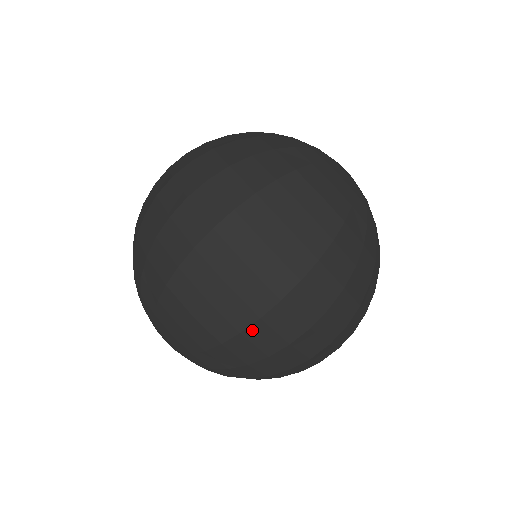
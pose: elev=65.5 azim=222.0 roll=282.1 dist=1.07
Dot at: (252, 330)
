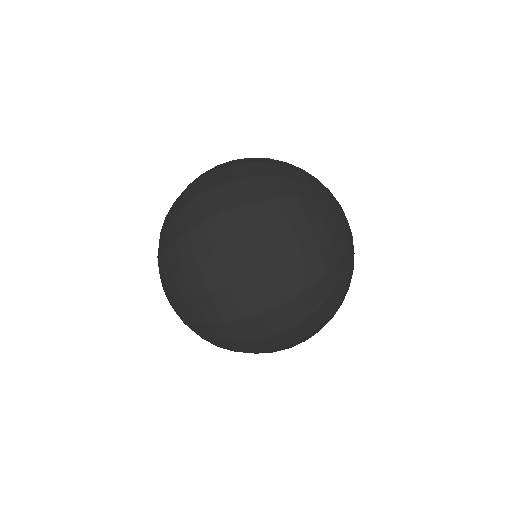
Dot at: occluded
